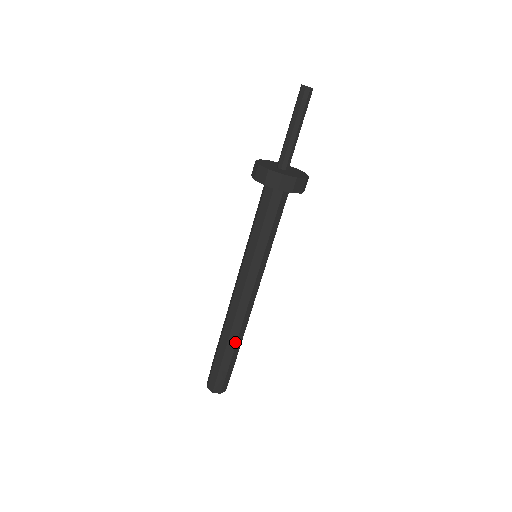
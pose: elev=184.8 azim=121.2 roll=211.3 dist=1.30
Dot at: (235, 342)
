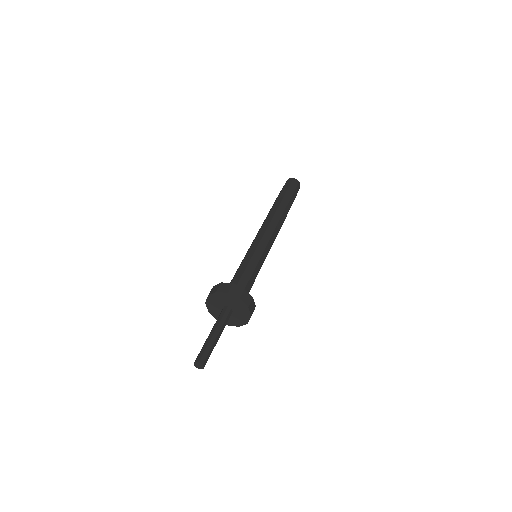
Dot at: occluded
